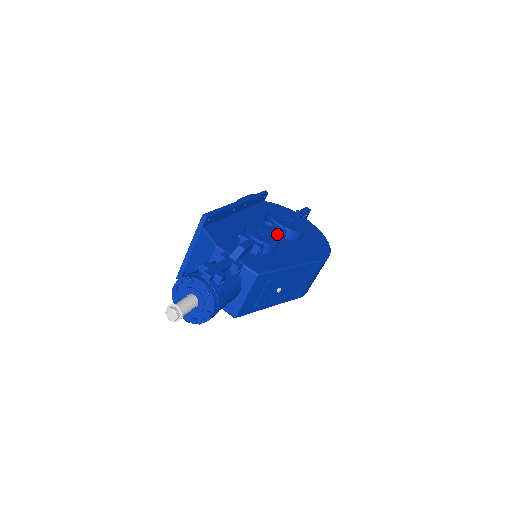
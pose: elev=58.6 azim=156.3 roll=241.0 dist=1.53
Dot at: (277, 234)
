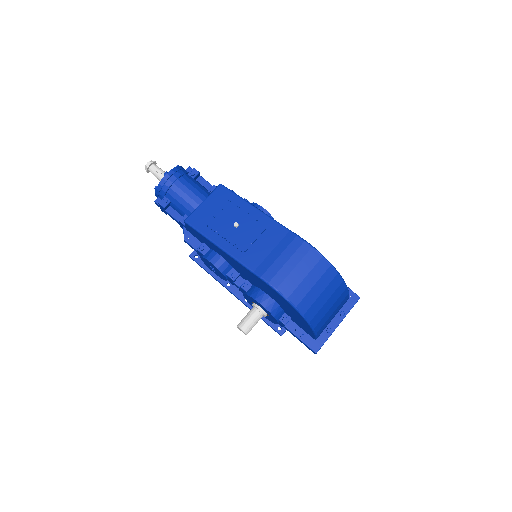
Dot at: occluded
